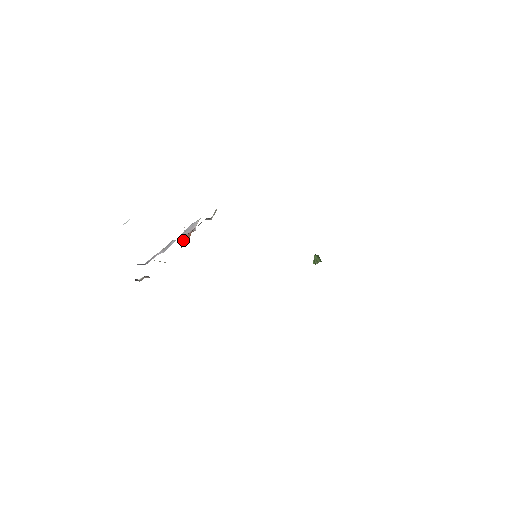
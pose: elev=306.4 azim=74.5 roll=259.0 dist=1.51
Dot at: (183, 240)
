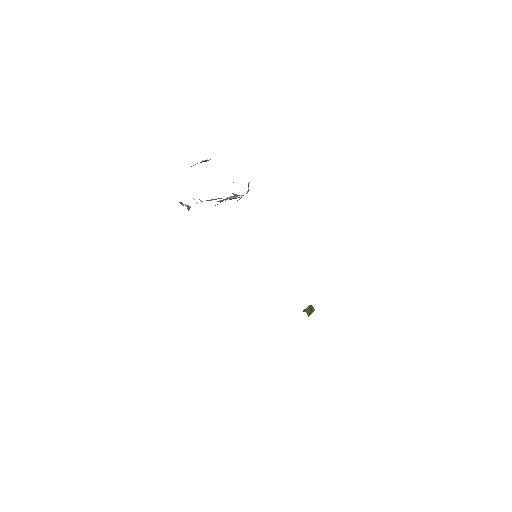
Dot at: (221, 200)
